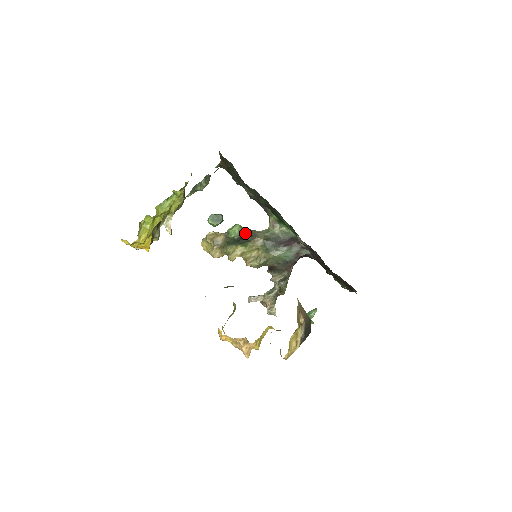
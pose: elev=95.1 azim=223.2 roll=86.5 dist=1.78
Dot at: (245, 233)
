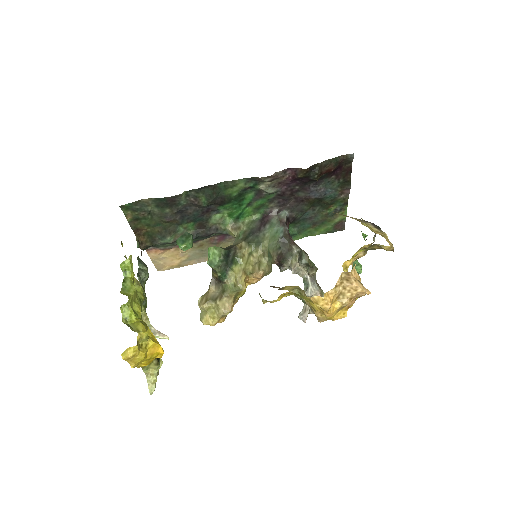
Dot at: (224, 250)
